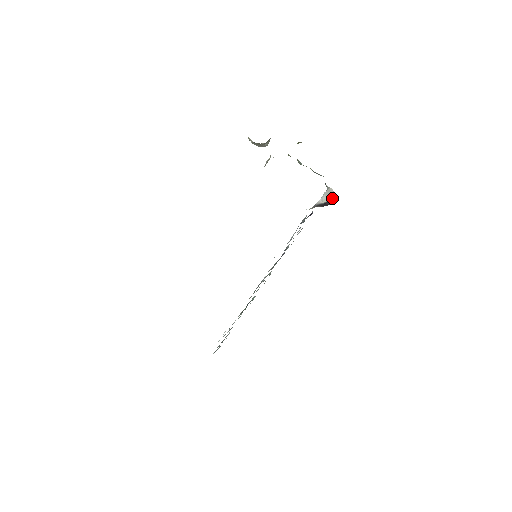
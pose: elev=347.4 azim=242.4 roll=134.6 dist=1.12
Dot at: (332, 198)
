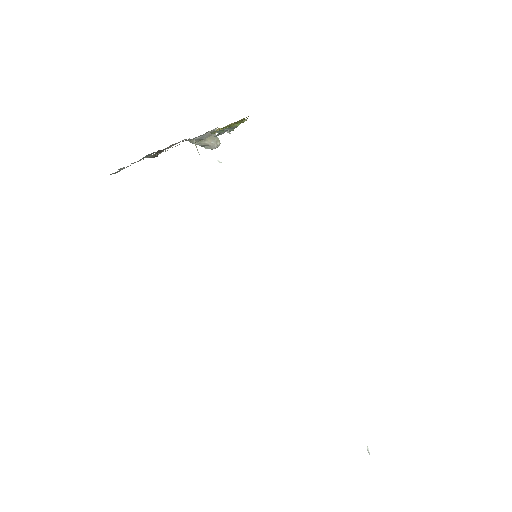
Dot at: occluded
